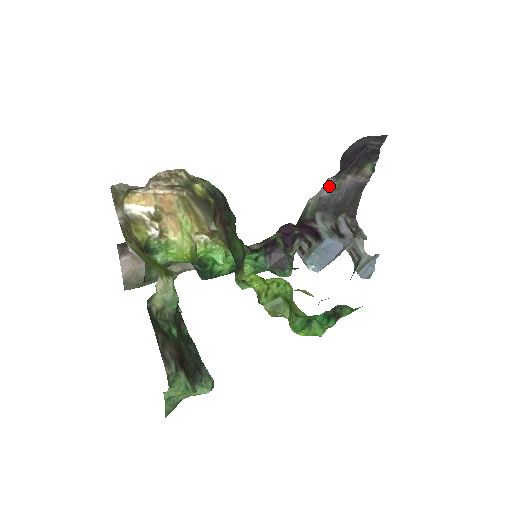
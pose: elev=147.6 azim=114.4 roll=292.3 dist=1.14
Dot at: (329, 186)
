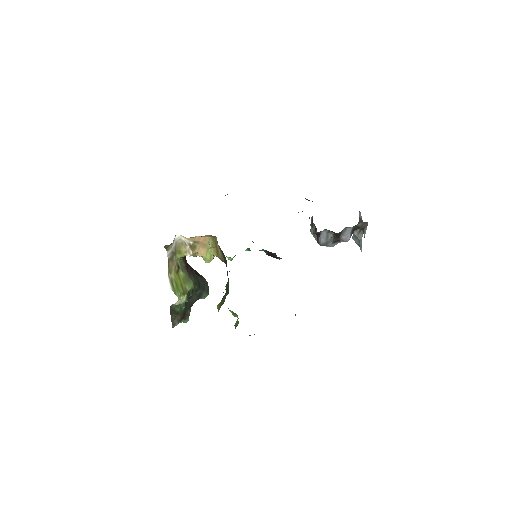
Dot at: occluded
